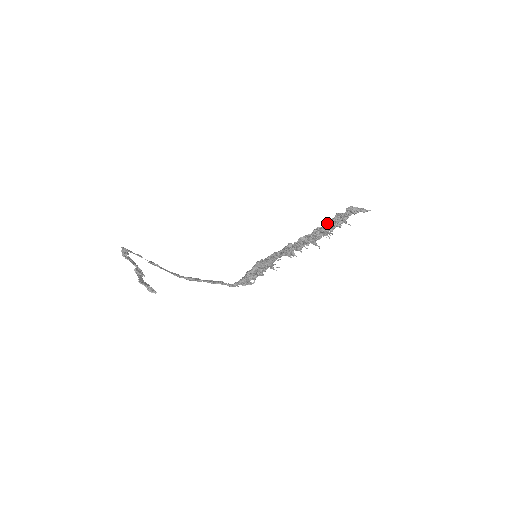
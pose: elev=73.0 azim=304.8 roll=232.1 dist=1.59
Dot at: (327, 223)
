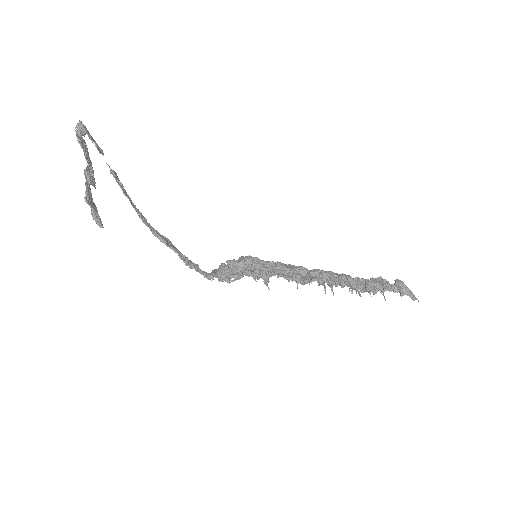
Dot at: (363, 279)
